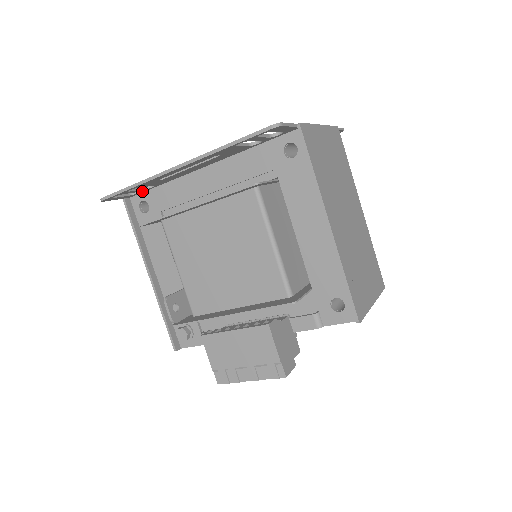
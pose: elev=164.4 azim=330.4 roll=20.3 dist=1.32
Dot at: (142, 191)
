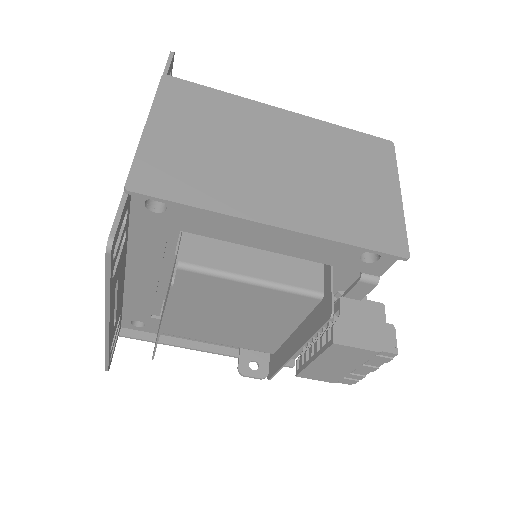
Dot at: (119, 322)
